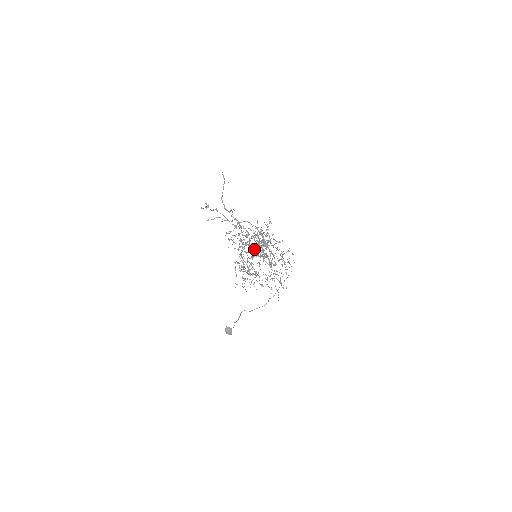
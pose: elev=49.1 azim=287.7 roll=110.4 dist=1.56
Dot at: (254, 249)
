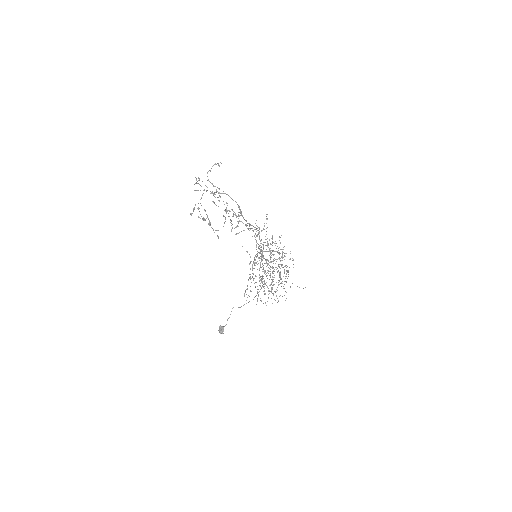
Dot at: occluded
